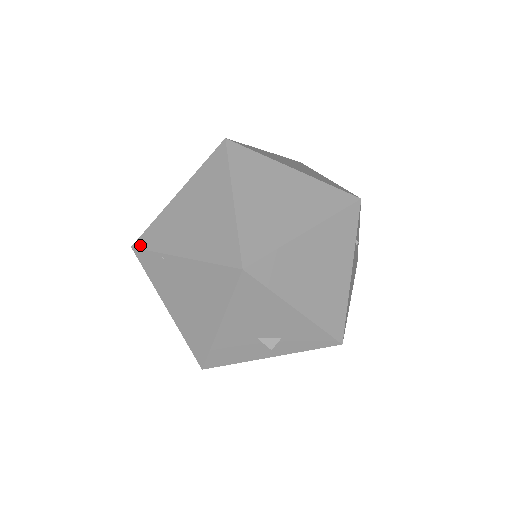
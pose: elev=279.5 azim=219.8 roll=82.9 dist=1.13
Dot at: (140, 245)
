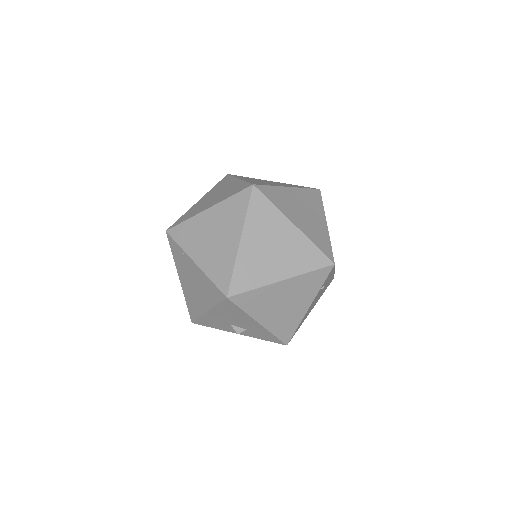
Dot at: (172, 234)
